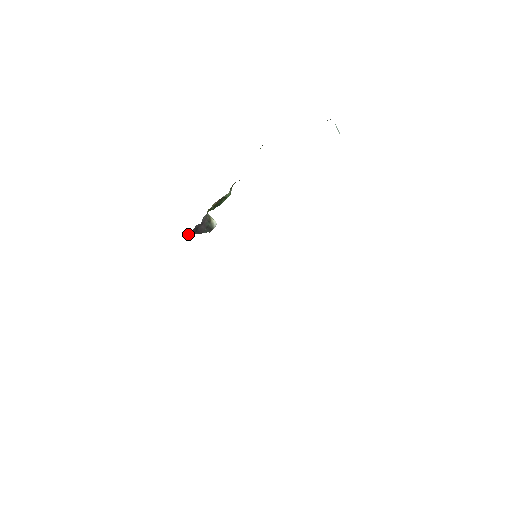
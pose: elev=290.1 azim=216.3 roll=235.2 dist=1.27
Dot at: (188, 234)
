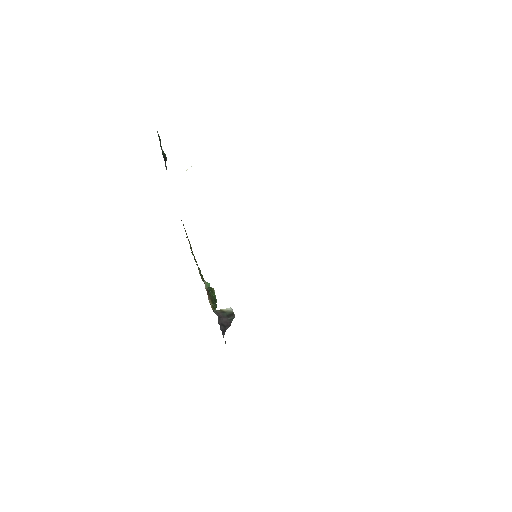
Dot at: (223, 335)
